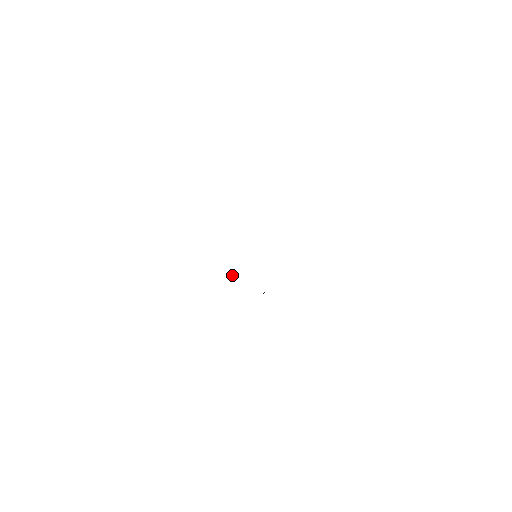
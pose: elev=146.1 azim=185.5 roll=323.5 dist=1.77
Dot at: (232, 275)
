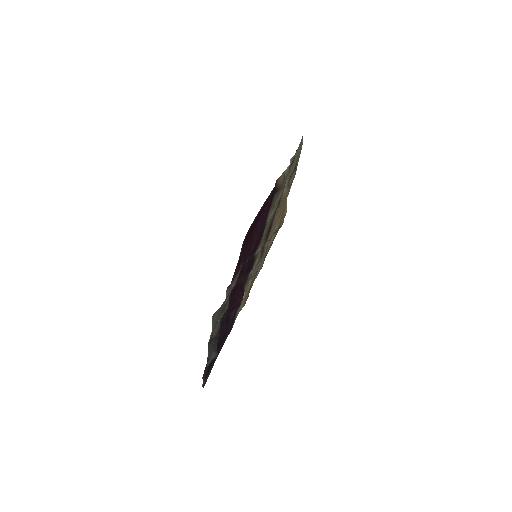
Dot at: (249, 280)
